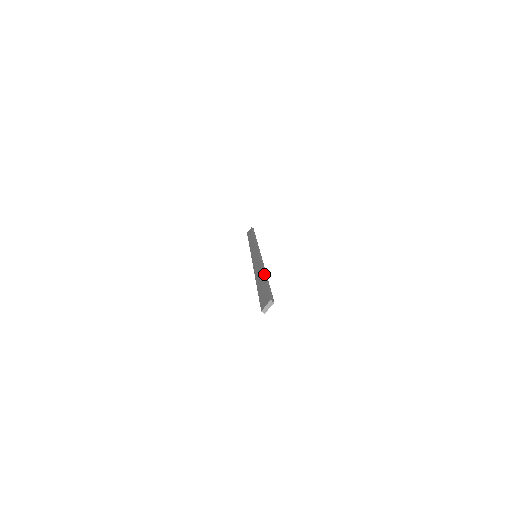
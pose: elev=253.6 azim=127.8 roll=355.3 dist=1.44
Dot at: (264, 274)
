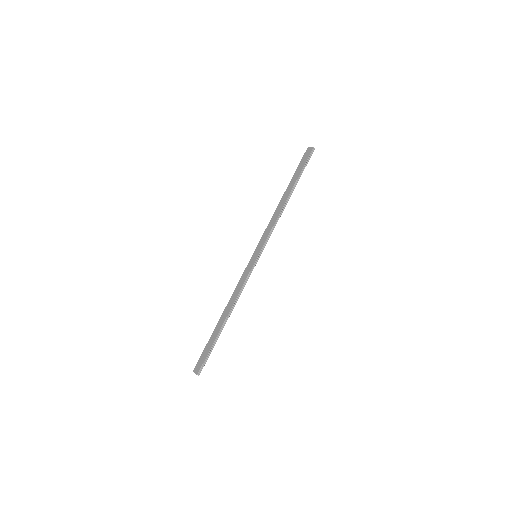
Dot at: (223, 324)
